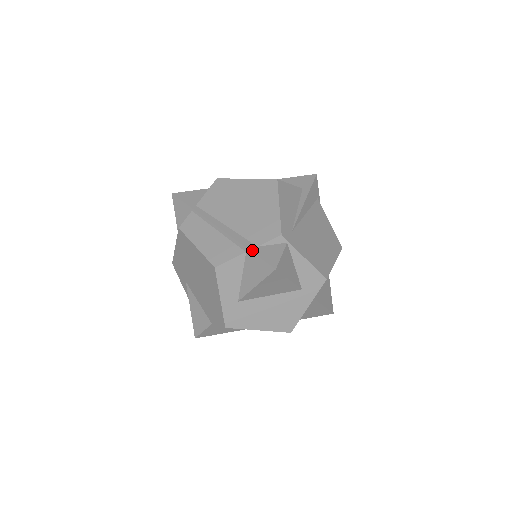
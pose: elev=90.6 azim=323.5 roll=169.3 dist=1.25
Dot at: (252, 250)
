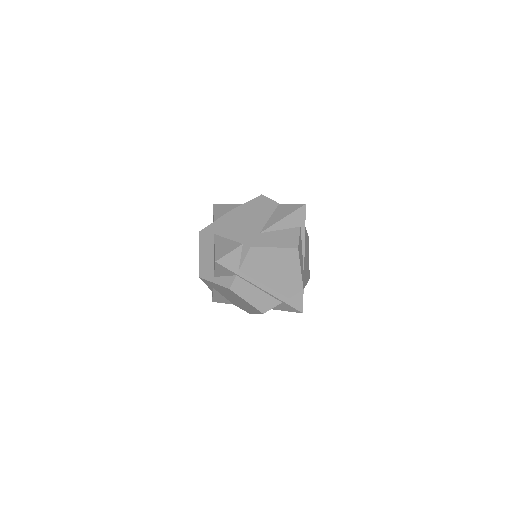
Dot at: (287, 303)
